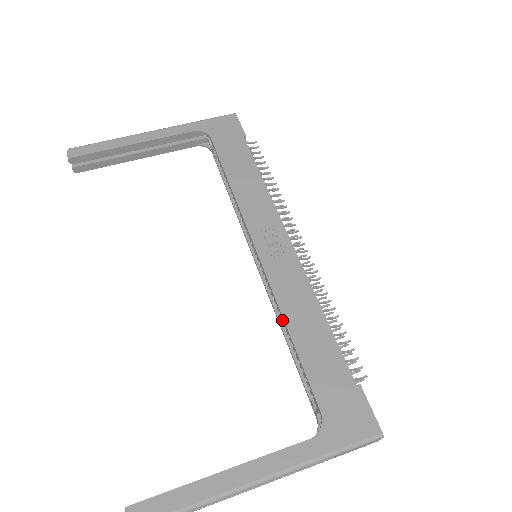
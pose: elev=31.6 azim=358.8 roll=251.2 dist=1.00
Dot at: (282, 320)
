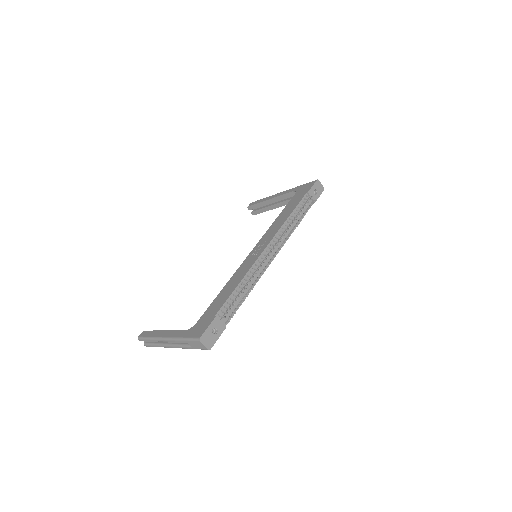
Dot at: occluded
